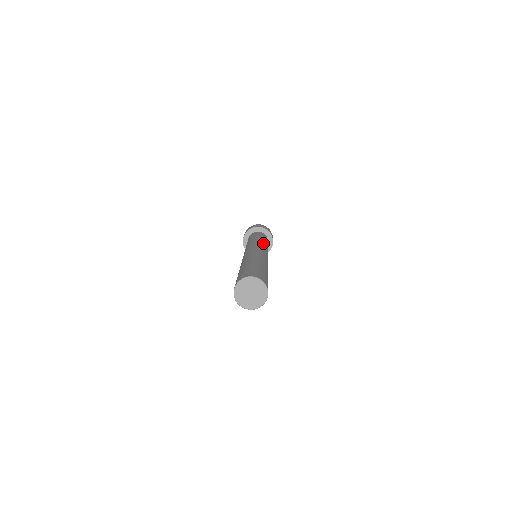
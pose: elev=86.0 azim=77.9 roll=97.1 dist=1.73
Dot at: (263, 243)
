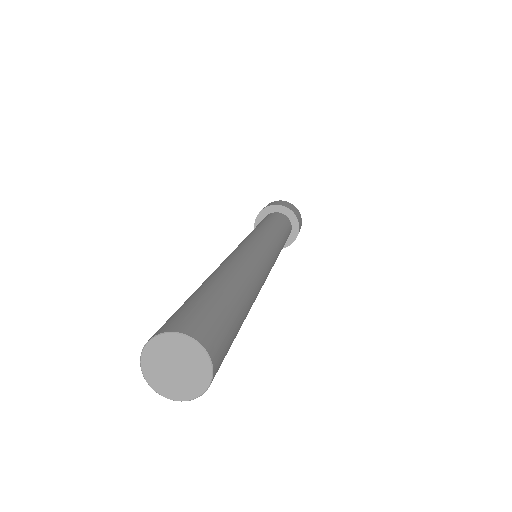
Dot at: (272, 234)
